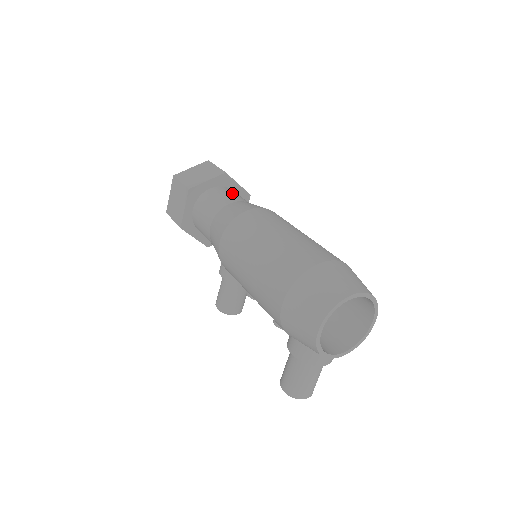
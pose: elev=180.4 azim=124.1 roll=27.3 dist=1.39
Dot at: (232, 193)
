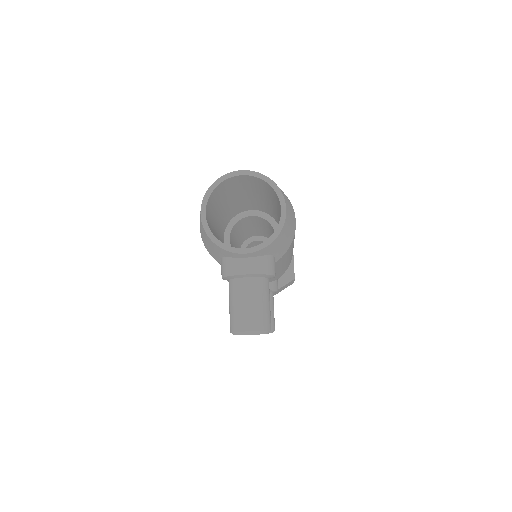
Dot at: occluded
